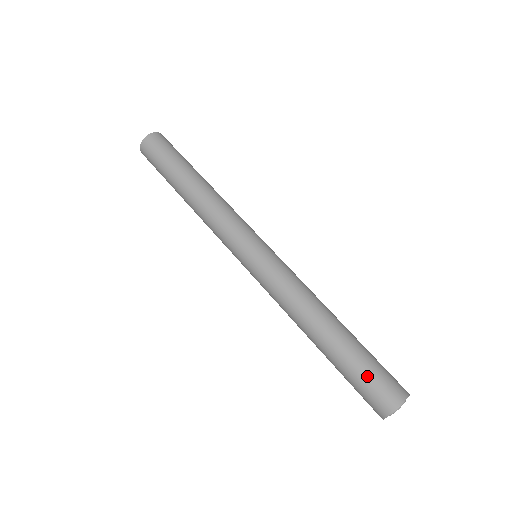
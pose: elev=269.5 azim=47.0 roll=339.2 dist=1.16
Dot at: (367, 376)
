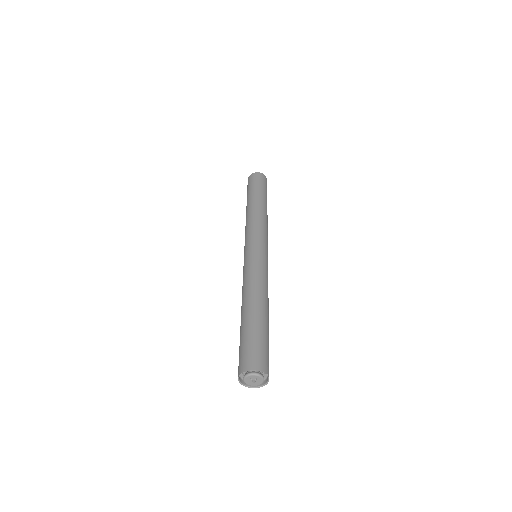
Dot at: (255, 342)
